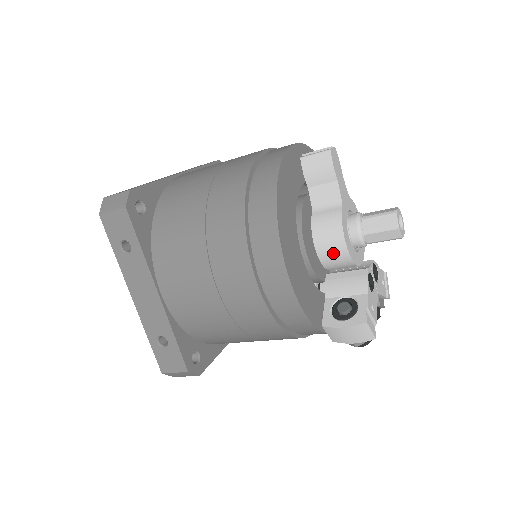
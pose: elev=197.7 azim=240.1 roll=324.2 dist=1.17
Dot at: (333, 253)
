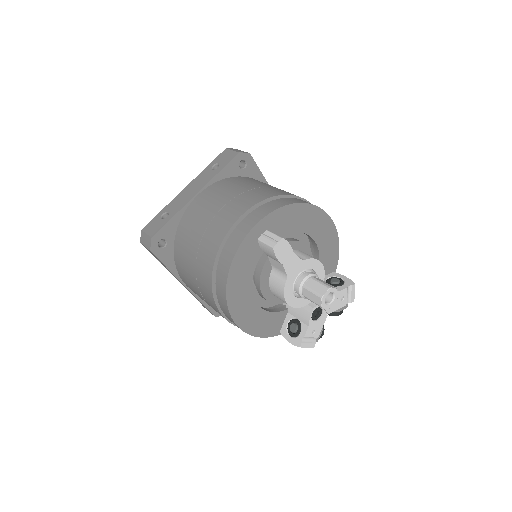
Dot at: (283, 301)
